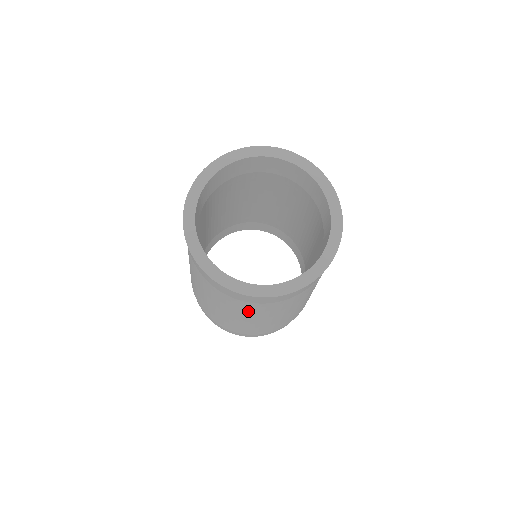
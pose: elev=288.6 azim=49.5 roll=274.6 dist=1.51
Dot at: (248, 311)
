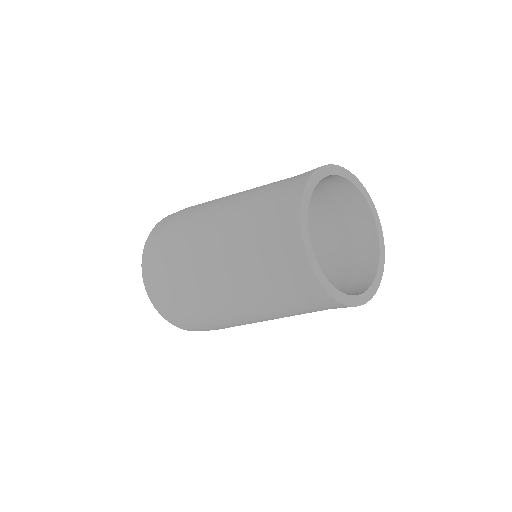
Dot at: occluded
